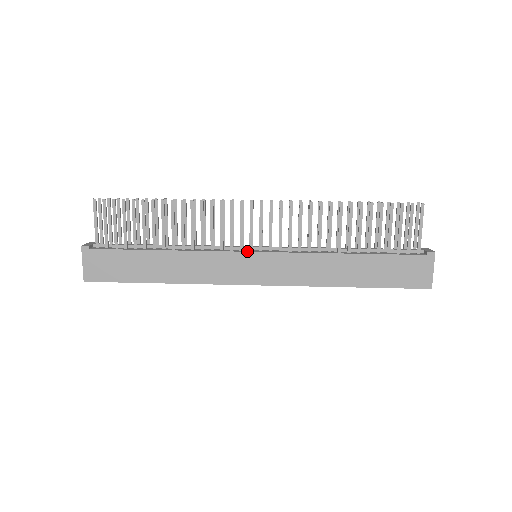
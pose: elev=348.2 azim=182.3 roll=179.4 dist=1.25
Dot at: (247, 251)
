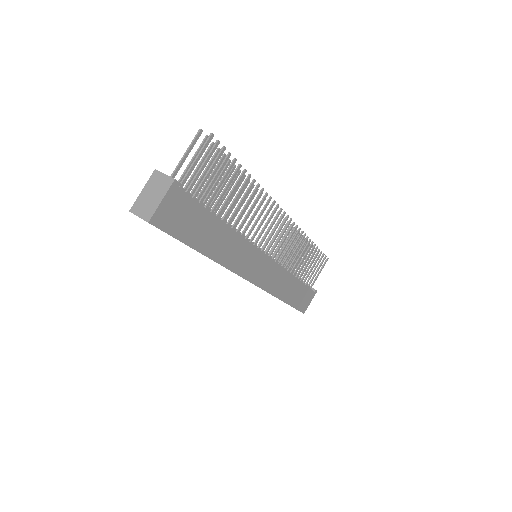
Dot at: (263, 252)
